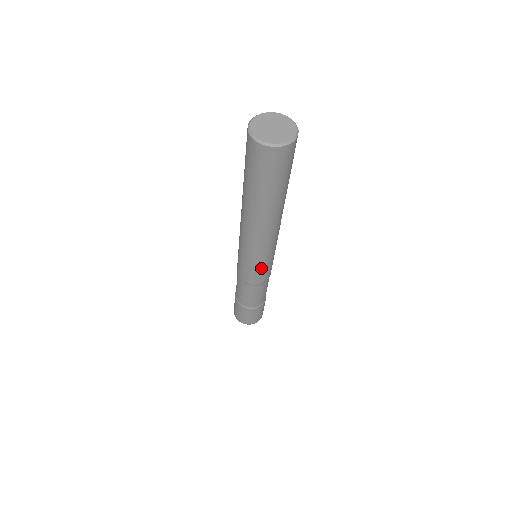
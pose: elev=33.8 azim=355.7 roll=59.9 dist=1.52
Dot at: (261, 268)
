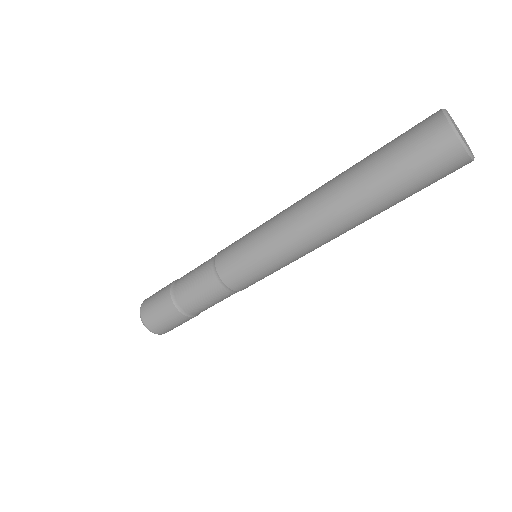
Dot at: (250, 259)
